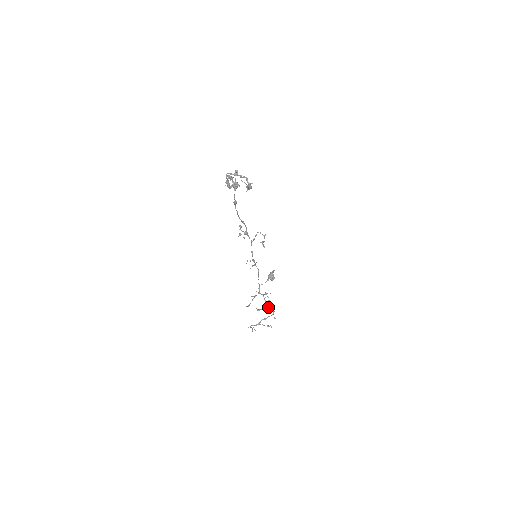
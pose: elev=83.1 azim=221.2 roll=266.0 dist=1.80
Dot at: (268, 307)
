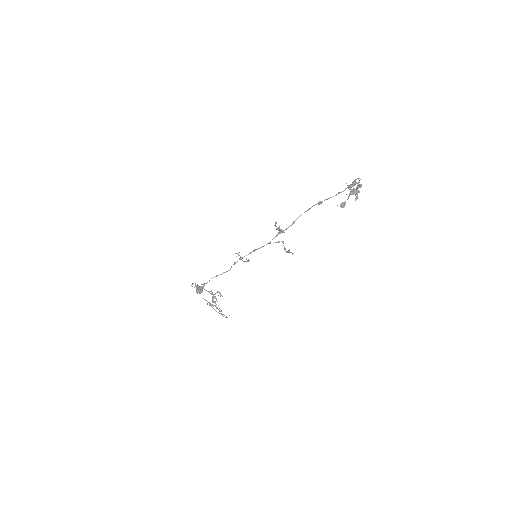
Dot at: occluded
